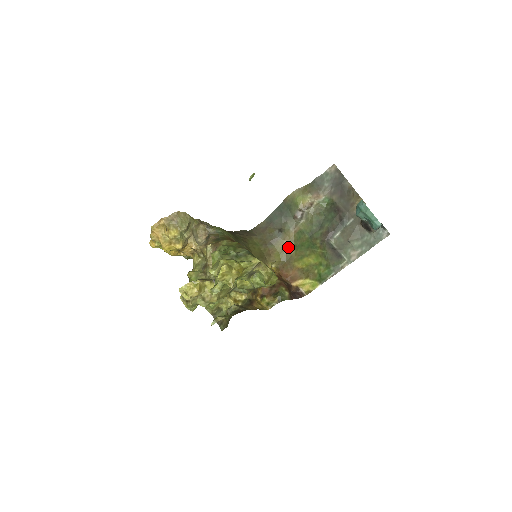
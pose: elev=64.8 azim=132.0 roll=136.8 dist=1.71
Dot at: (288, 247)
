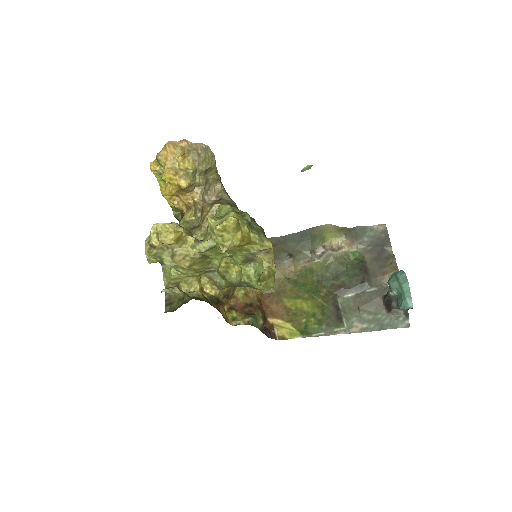
Dot at: (287, 278)
